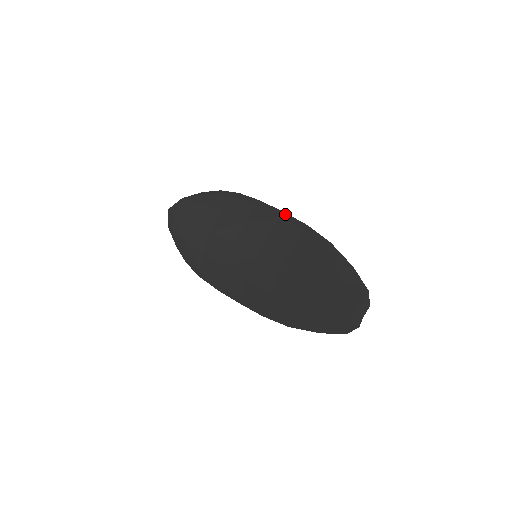
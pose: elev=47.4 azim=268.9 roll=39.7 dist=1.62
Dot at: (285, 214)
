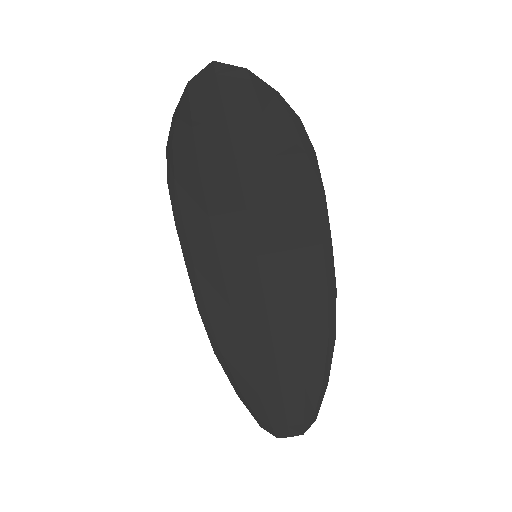
Dot at: (331, 246)
